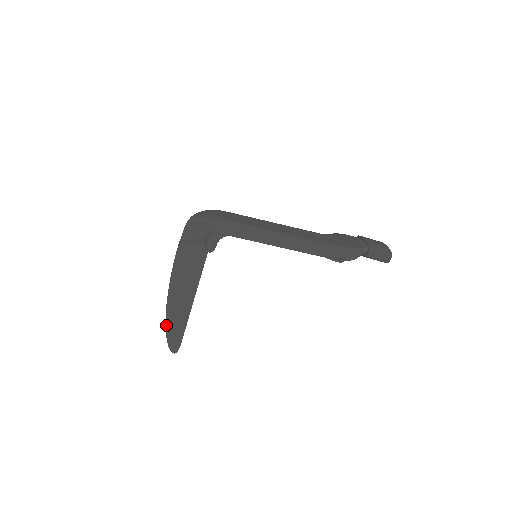
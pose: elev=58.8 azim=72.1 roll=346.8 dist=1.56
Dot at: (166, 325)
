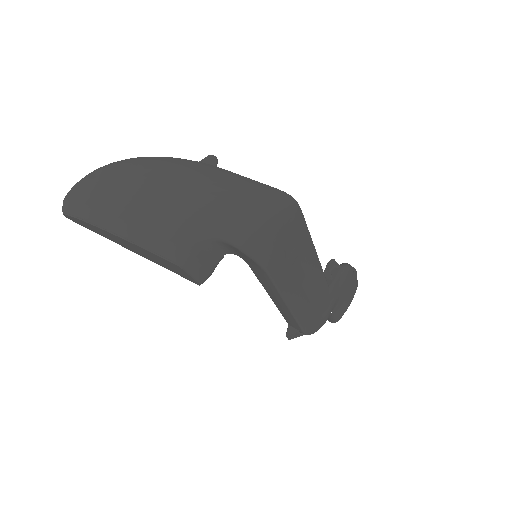
Dot at: (80, 210)
